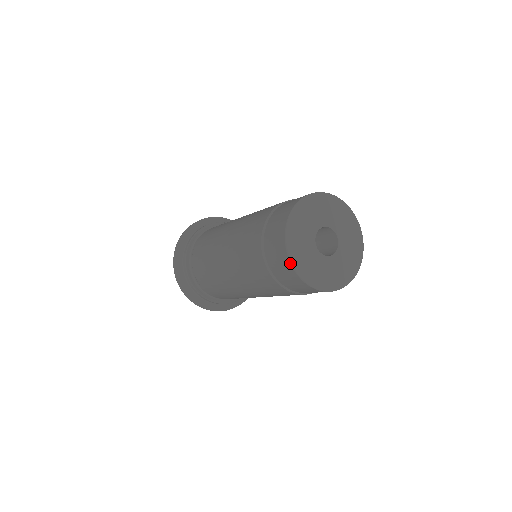
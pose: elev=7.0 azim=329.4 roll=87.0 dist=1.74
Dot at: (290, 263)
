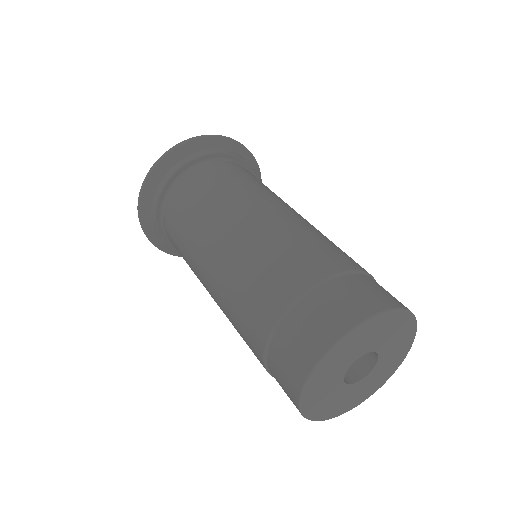
Dot at: occluded
